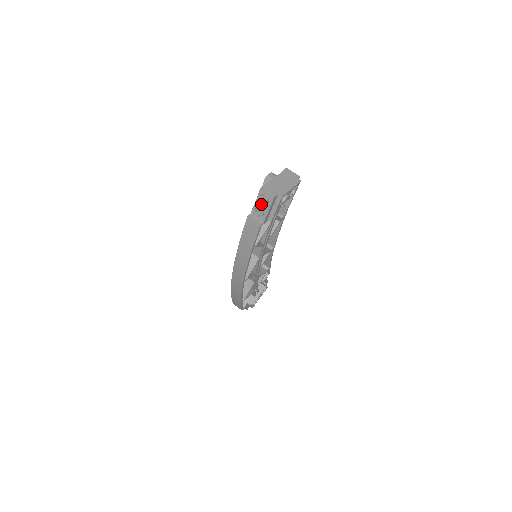
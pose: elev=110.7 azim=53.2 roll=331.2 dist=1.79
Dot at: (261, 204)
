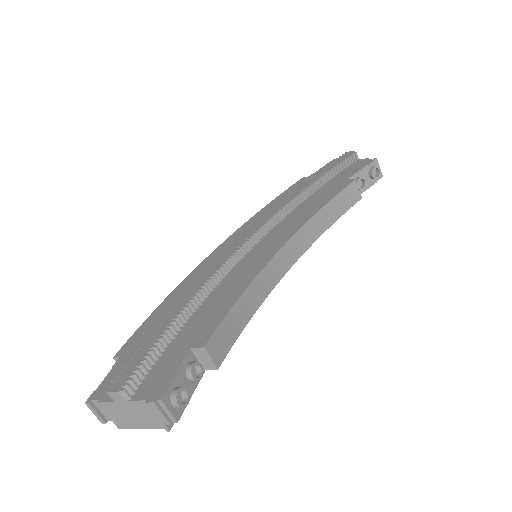
Dot at: occluded
